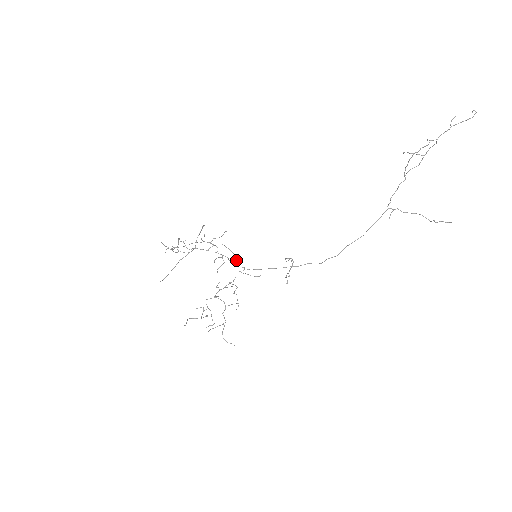
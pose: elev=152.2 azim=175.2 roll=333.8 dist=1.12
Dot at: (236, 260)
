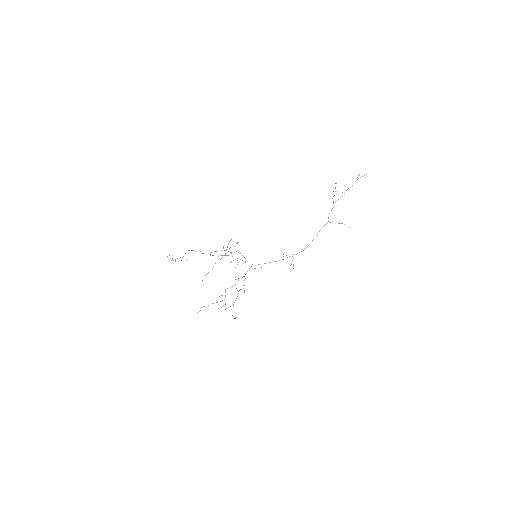
Dot at: occluded
